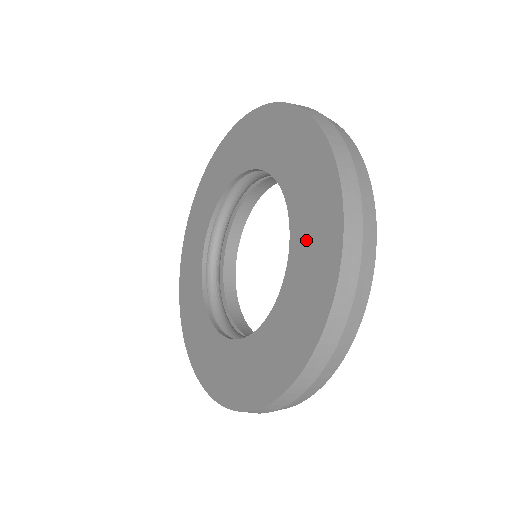
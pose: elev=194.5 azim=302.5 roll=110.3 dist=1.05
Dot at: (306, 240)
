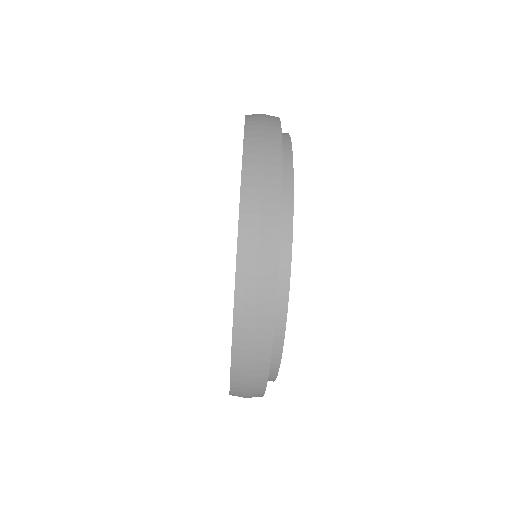
Dot at: occluded
